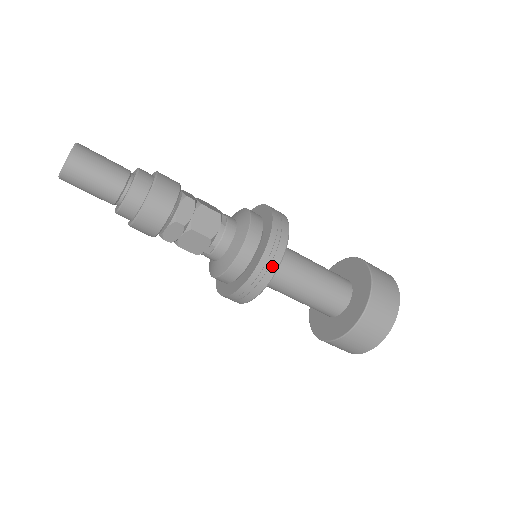
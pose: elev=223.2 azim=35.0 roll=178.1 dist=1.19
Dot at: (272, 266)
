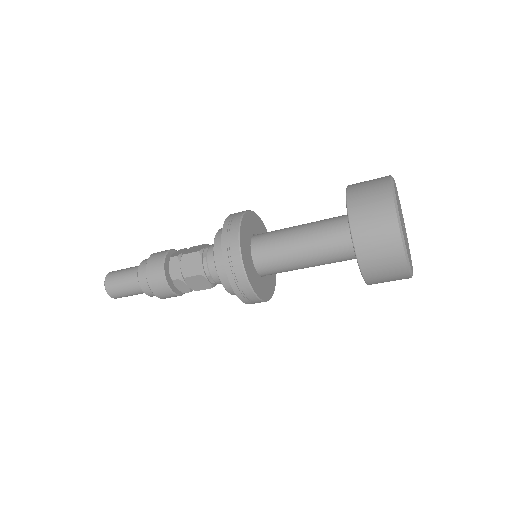
Dot at: (237, 267)
